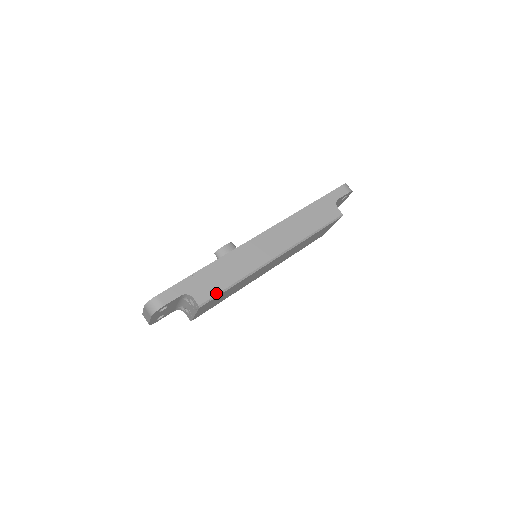
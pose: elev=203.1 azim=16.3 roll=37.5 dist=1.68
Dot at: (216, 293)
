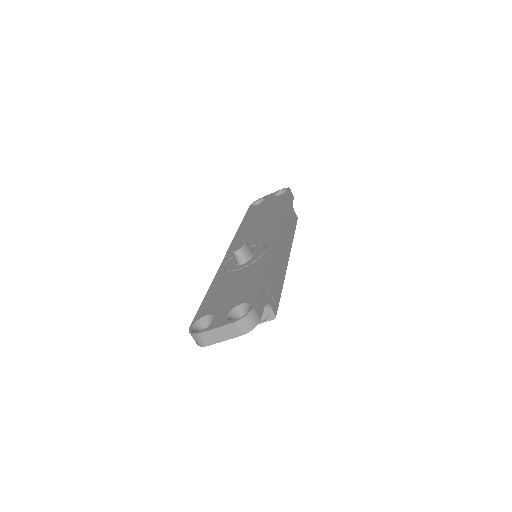
Dot at: (279, 300)
